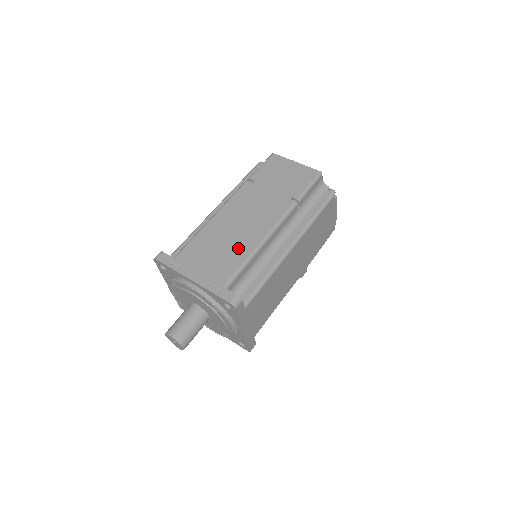
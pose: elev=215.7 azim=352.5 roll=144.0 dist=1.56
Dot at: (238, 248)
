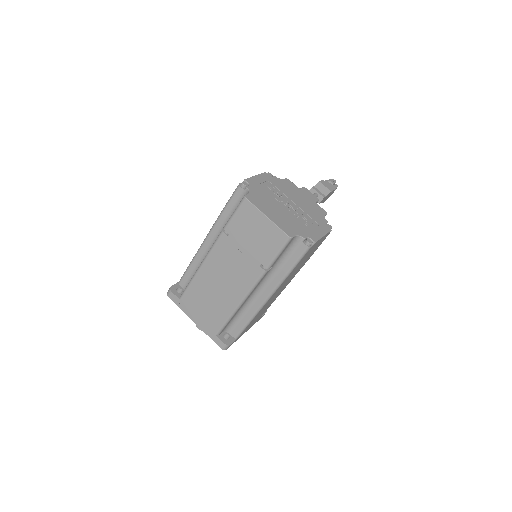
Dot at: (222, 305)
